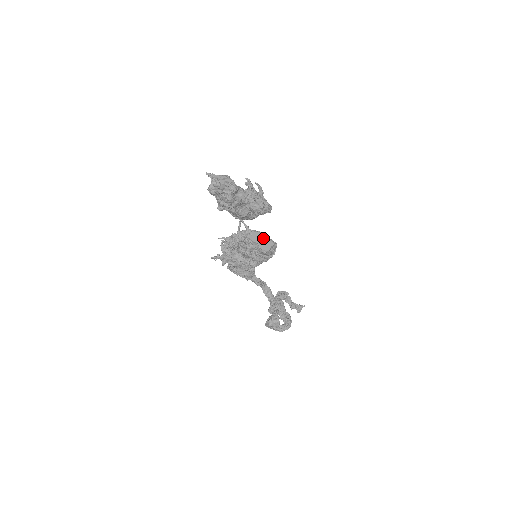
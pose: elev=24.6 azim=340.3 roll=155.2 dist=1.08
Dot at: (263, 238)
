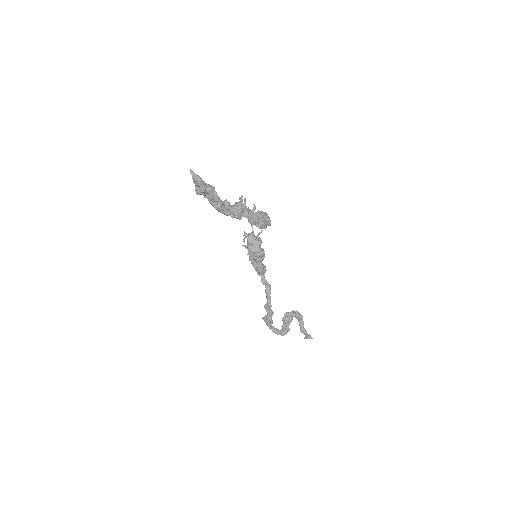
Dot at: (255, 243)
